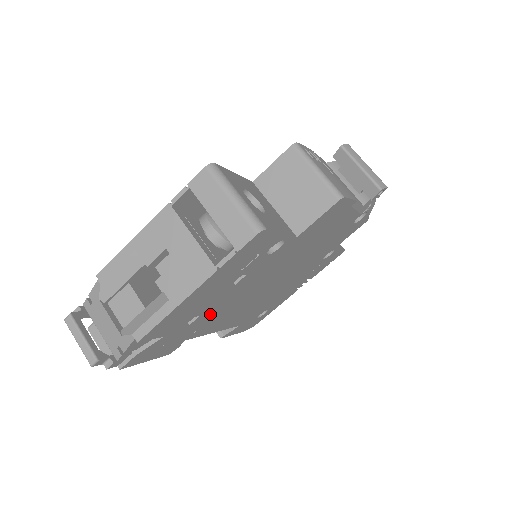
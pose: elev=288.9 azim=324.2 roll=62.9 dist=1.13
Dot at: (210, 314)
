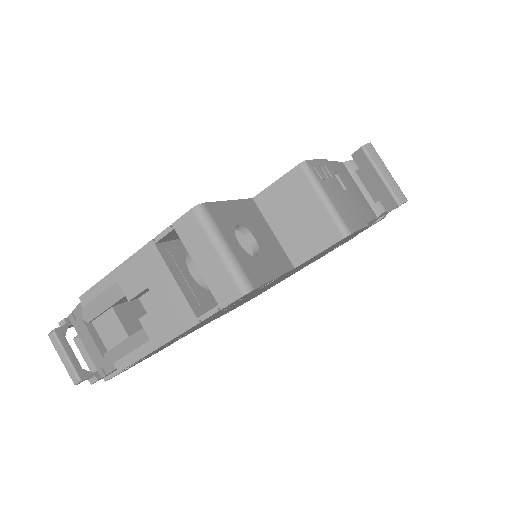
Dot at: occluded
